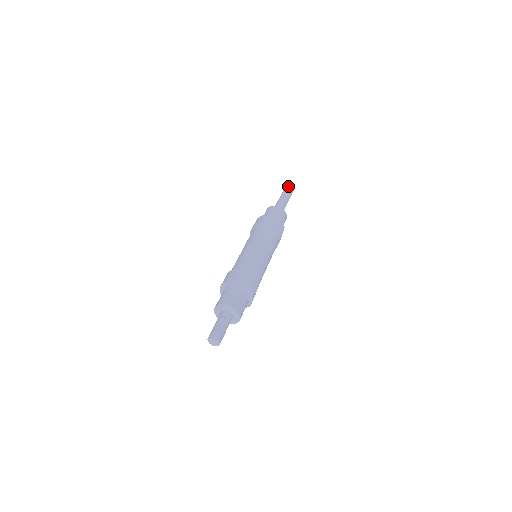
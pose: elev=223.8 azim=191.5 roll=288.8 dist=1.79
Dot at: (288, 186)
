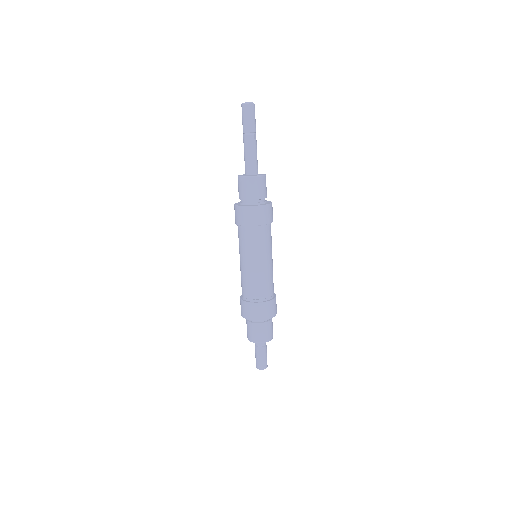
Dot at: (254, 114)
